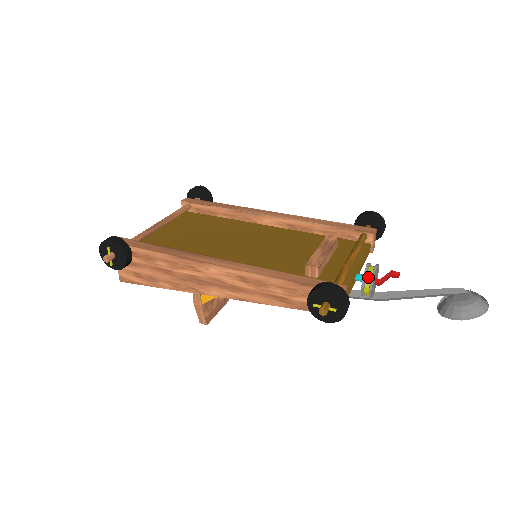
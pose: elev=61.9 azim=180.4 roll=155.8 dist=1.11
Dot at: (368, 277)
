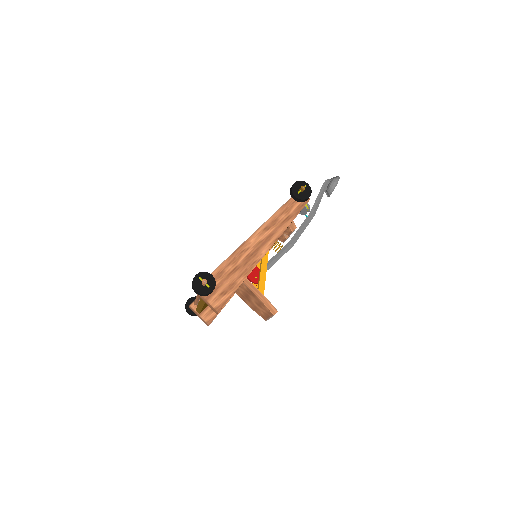
Dot at: occluded
